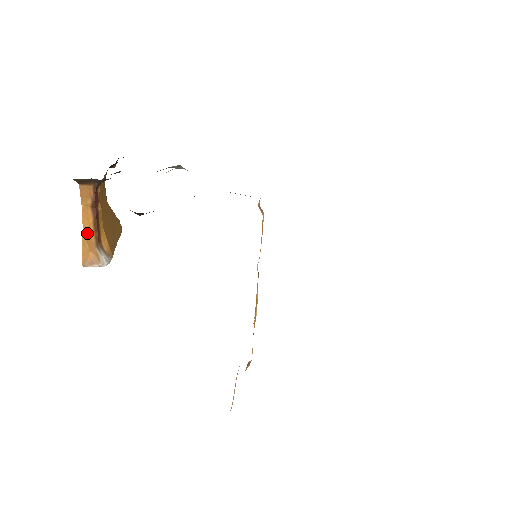
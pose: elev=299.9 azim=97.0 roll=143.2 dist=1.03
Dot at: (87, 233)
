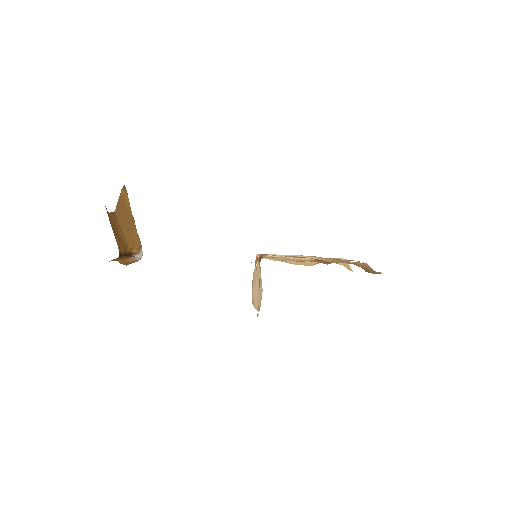
Dot at: (122, 261)
